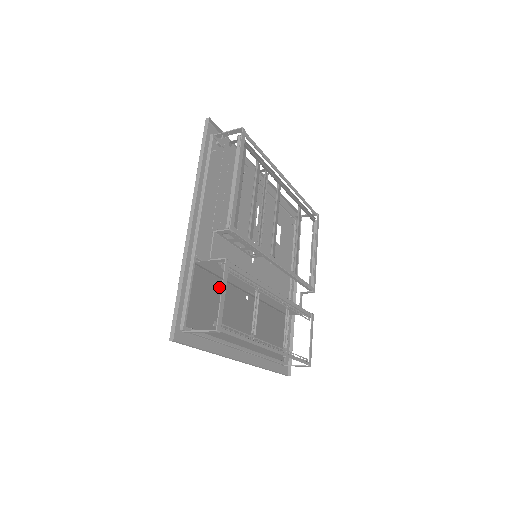
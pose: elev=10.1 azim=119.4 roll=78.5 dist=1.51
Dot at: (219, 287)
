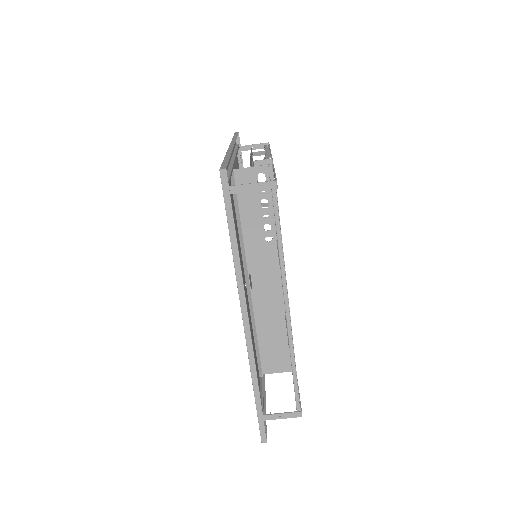
Dot at: (236, 228)
